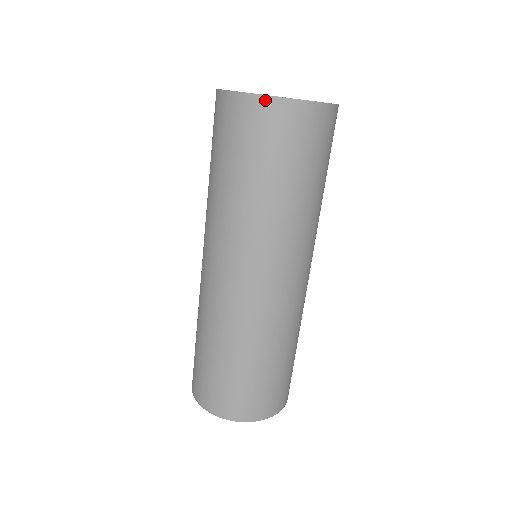
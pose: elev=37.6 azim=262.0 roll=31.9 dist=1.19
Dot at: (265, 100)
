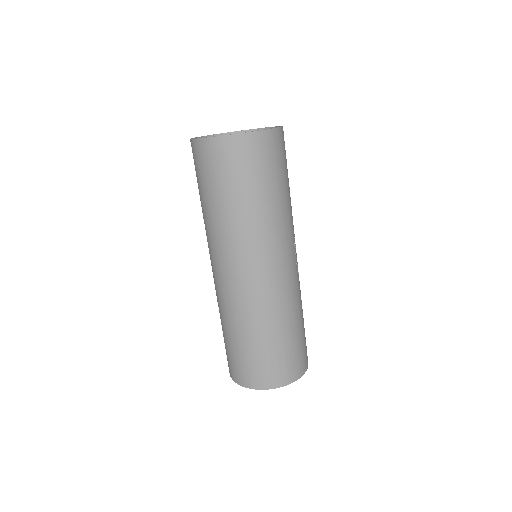
Dot at: (210, 140)
